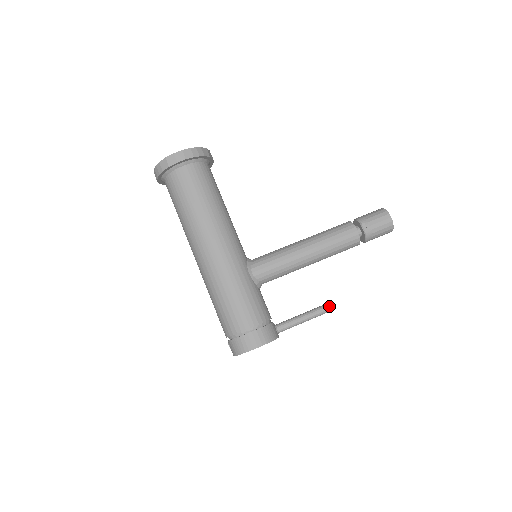
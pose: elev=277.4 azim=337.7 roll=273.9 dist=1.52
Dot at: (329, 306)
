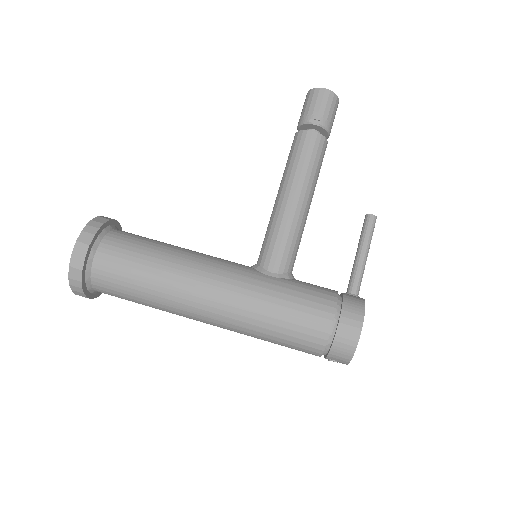
Dot at: (369, 221)
